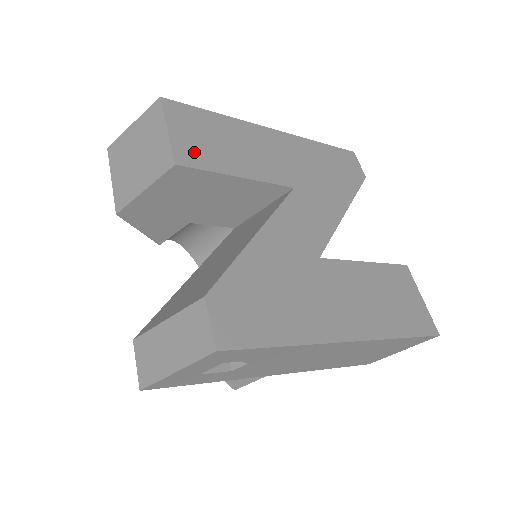
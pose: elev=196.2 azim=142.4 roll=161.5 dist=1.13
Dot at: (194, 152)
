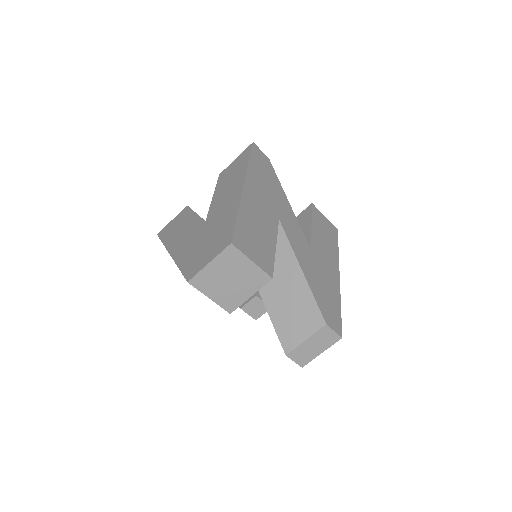
Dot at: (265, 259)
